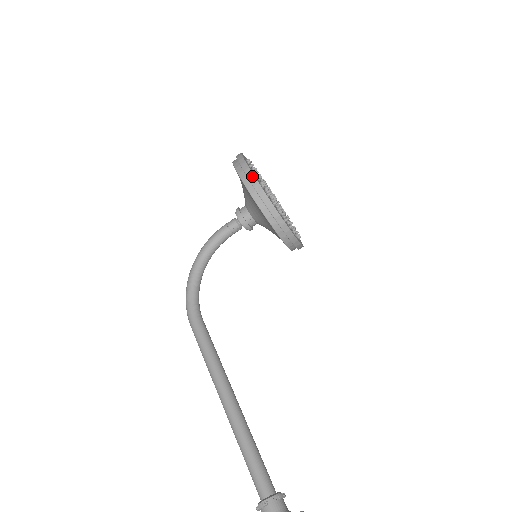
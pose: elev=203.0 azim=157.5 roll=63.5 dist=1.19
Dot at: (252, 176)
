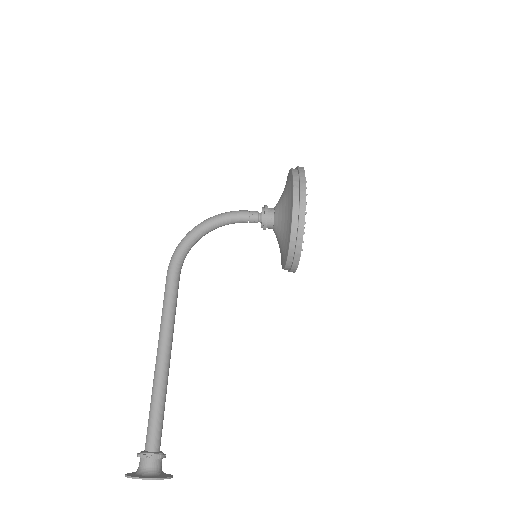
Dot at: (304, 201)
